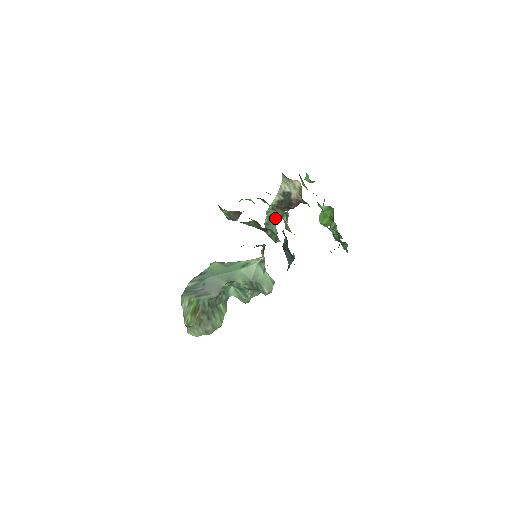
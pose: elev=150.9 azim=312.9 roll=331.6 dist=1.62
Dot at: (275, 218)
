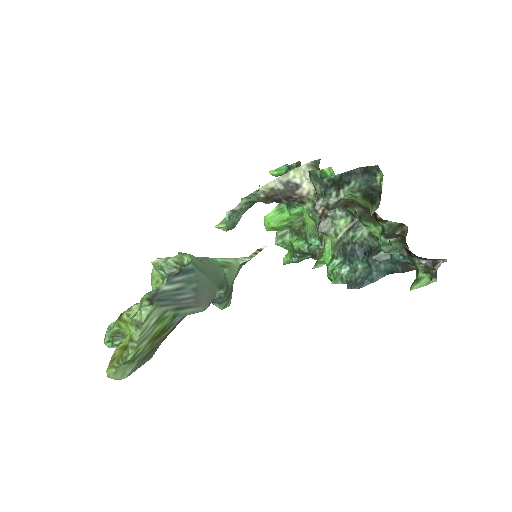
Dot at: (249, 207)
